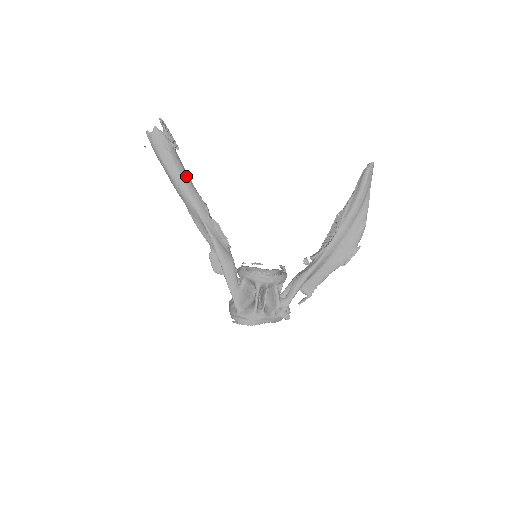
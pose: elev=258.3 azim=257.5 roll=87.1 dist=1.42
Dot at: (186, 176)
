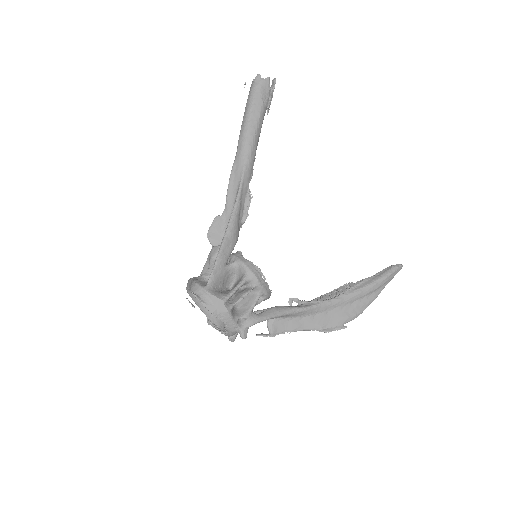
Dot at: (259, 136)
